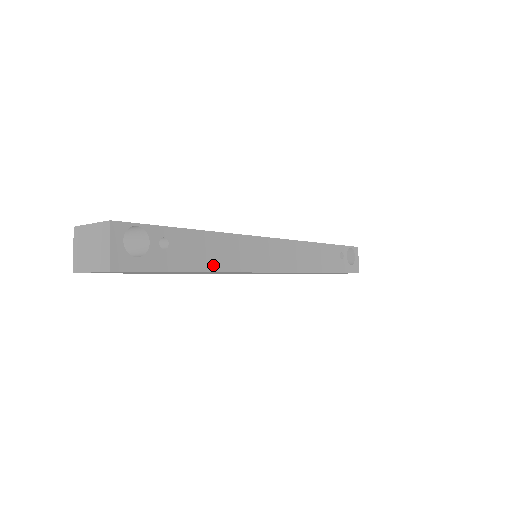
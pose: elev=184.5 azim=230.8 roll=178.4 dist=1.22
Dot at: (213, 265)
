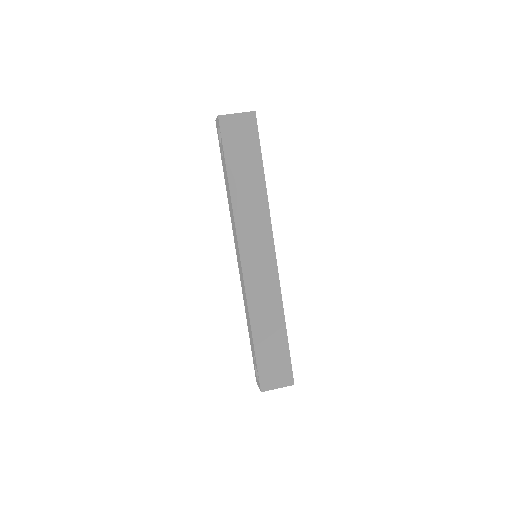
Dot at: occluded
